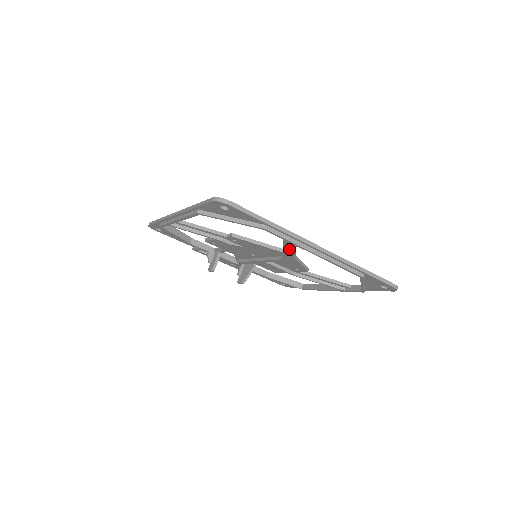
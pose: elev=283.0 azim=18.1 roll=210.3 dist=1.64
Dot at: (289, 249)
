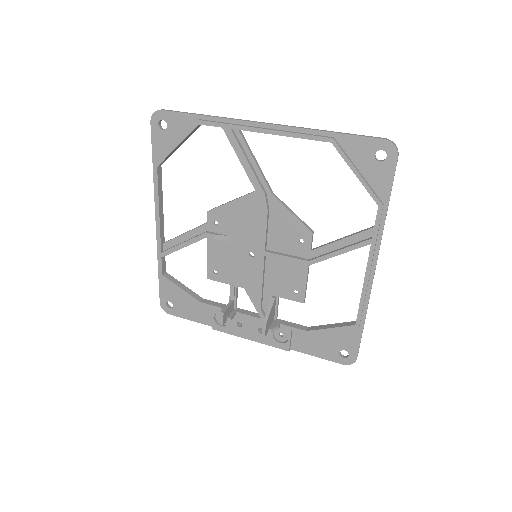
Dot at: (242, 154)
